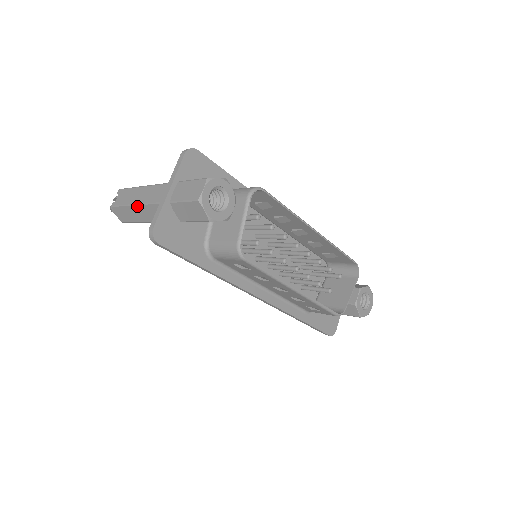
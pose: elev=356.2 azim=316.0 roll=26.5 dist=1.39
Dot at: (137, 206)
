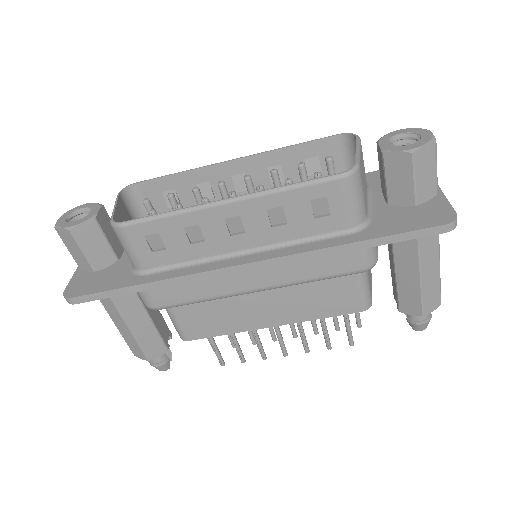
Dot at: (111, 318)
